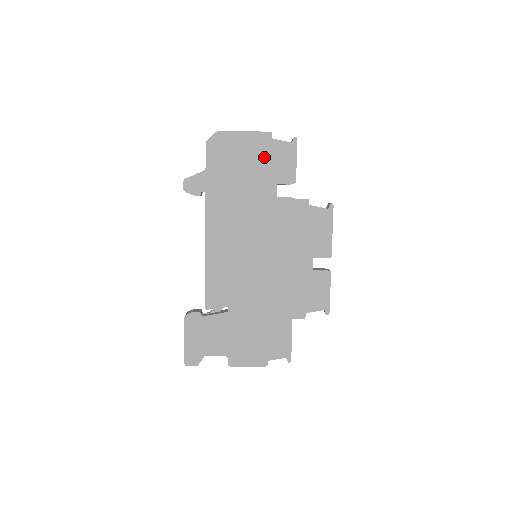
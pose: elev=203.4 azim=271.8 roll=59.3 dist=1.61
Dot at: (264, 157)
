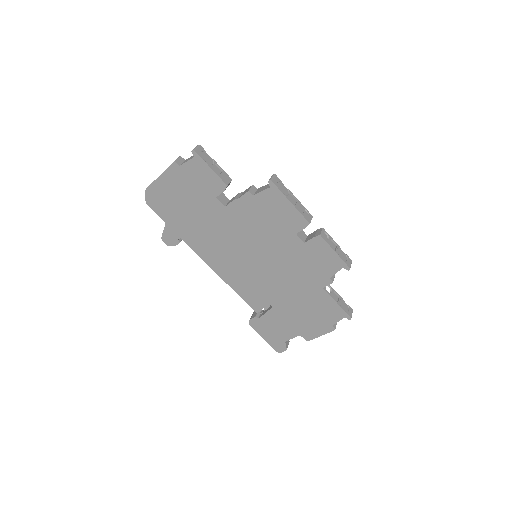
Dot at: (188, 184)
